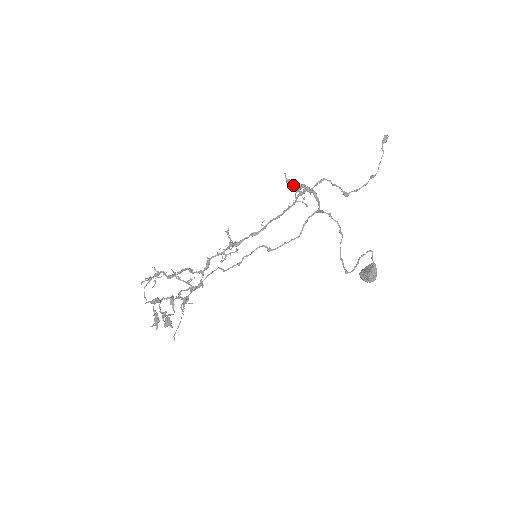
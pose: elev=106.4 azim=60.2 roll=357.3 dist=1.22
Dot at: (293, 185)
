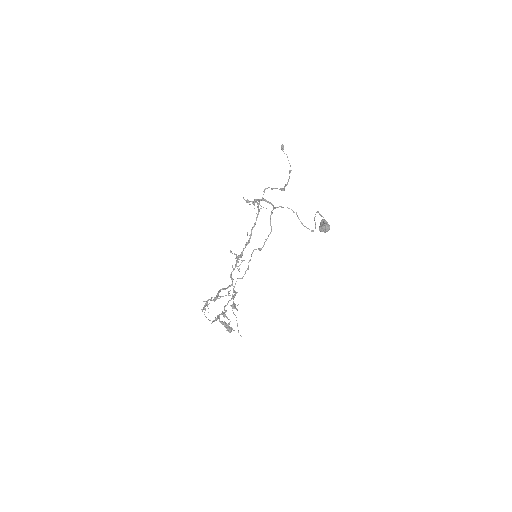
Dot at: occluded
